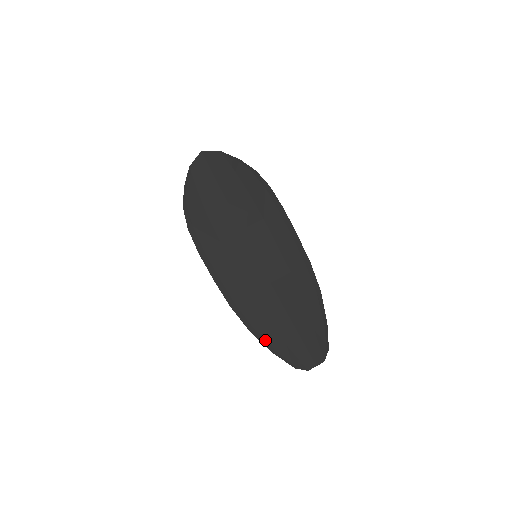
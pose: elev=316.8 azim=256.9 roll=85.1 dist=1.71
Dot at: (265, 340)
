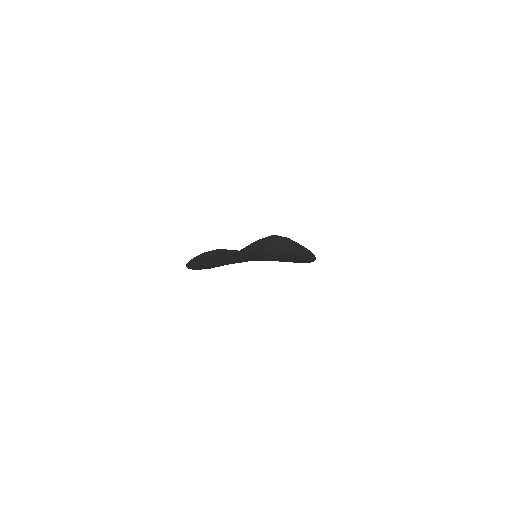
Dot at: occluded
